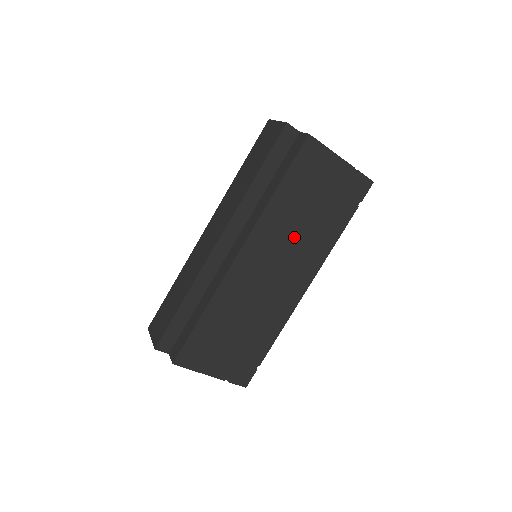
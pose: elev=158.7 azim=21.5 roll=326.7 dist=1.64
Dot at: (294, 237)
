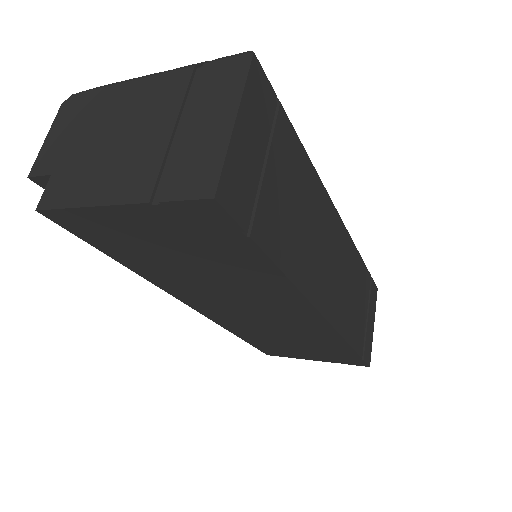
Dot at: (220, 288)
